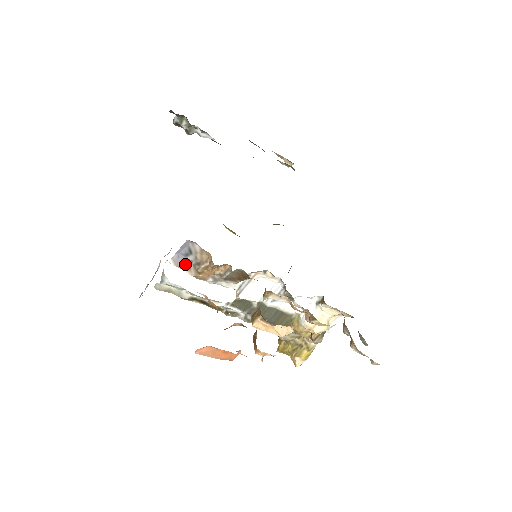
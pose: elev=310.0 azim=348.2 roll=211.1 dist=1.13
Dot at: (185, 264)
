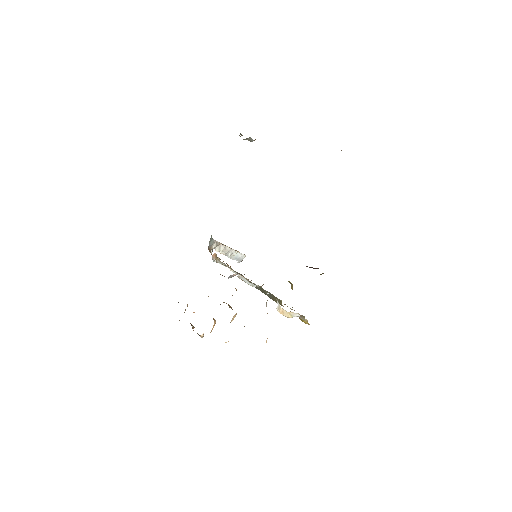
Dot at: (212, 259)
